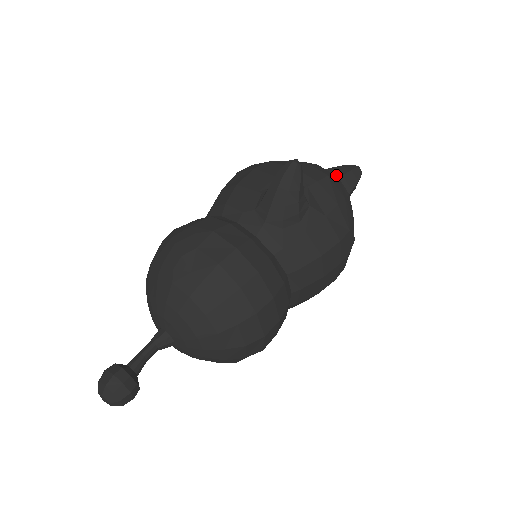
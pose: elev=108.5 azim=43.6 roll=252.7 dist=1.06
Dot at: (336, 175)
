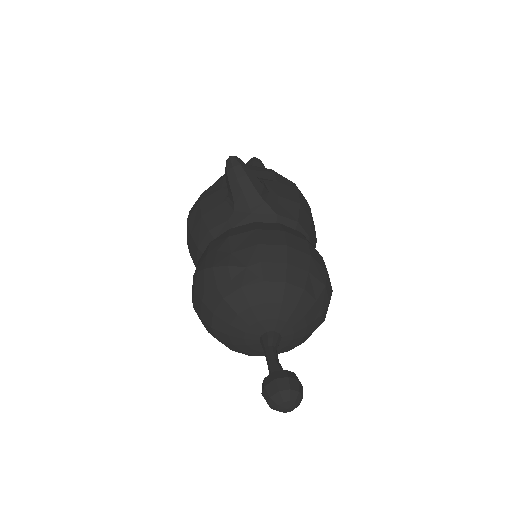
Dot at: occluded
